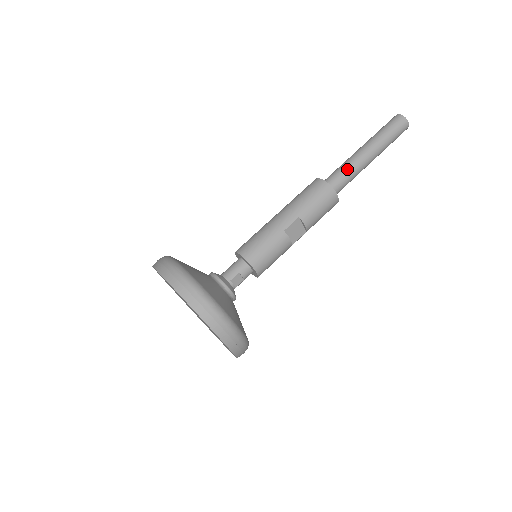
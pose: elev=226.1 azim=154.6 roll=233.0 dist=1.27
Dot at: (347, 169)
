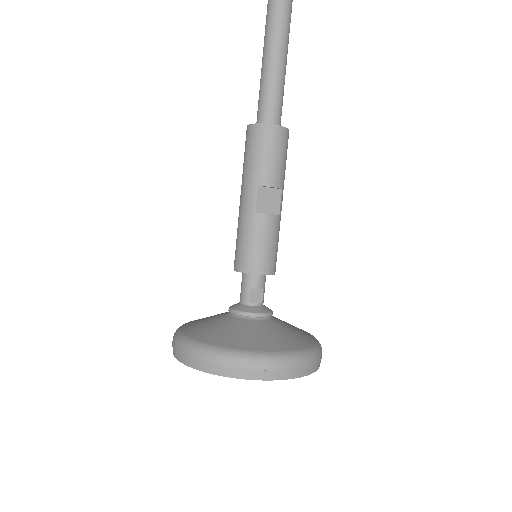
Dot at: (266, 88)
